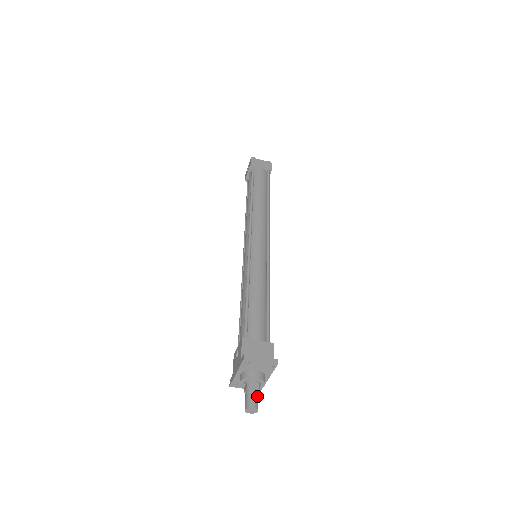
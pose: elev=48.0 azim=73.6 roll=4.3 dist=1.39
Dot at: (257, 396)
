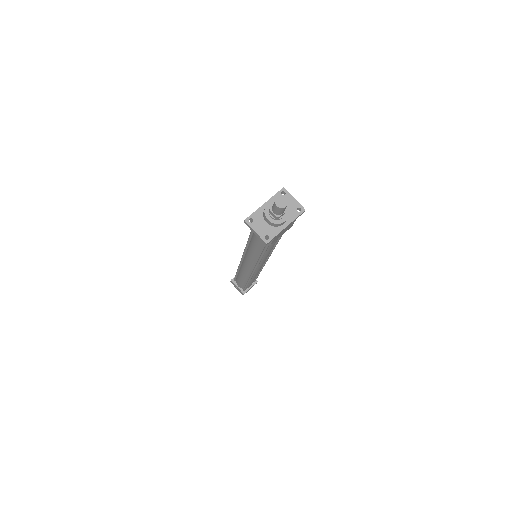
Dot at: occluded
